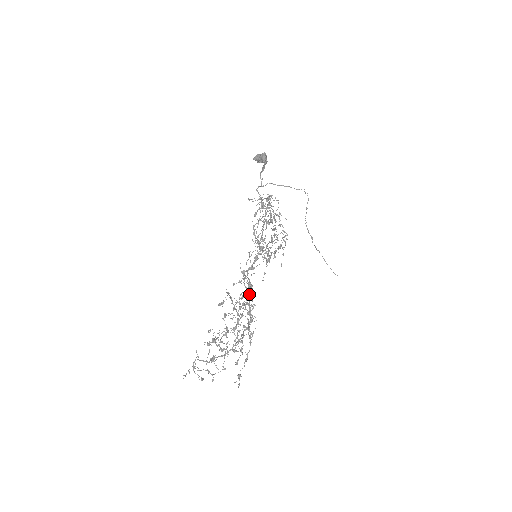
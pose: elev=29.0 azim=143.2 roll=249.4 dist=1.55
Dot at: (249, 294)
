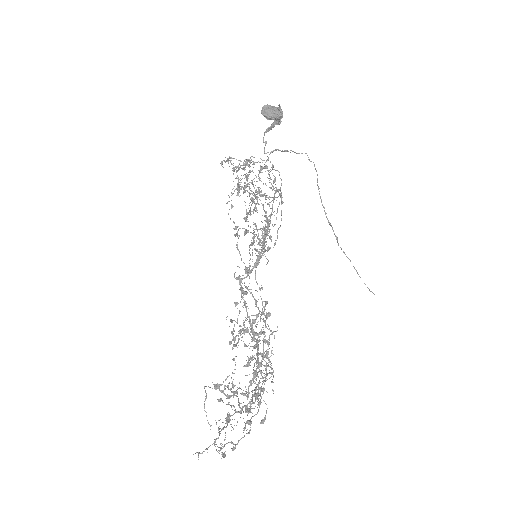
Dot at: (264, 321)
